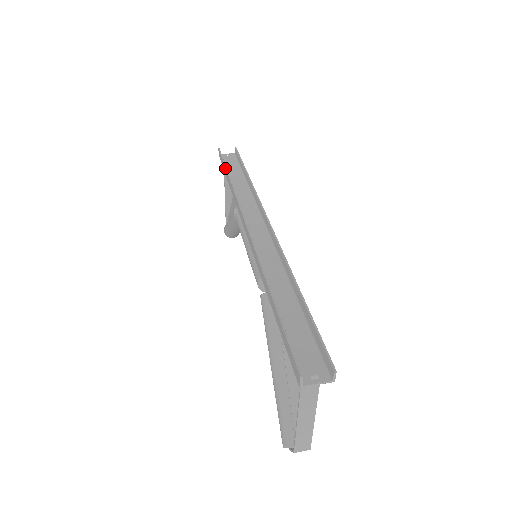
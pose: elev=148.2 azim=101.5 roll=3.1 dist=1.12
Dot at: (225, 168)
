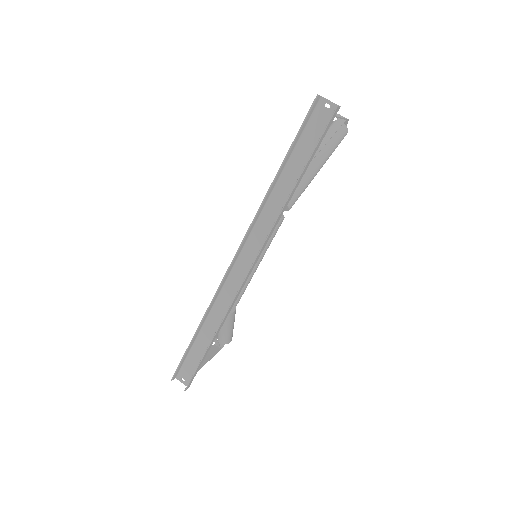
Dot at: (286, 155)
